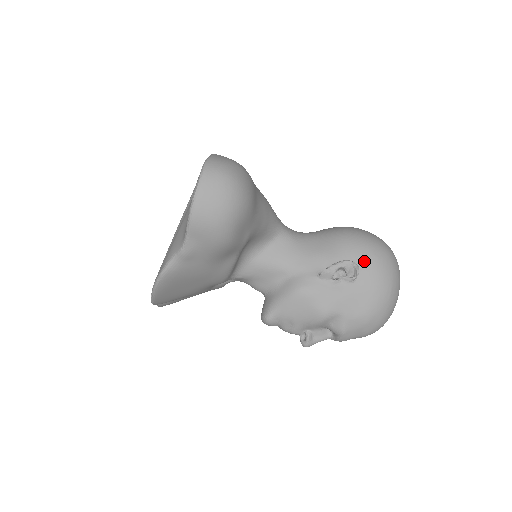
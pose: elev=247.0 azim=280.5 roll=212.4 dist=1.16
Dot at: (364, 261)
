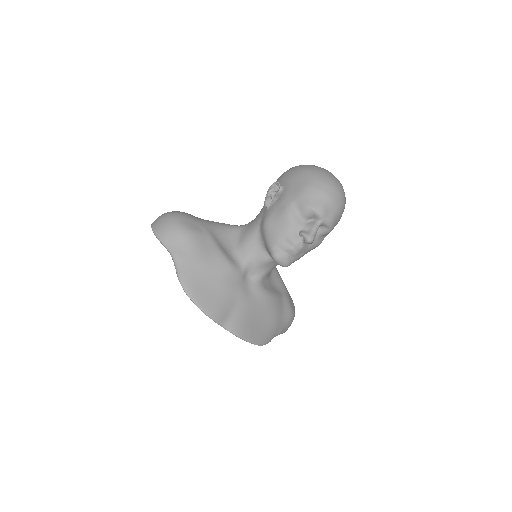
Dot at: (280, 180)
